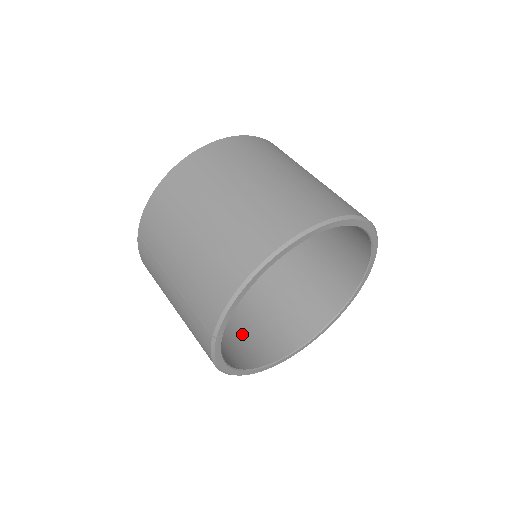
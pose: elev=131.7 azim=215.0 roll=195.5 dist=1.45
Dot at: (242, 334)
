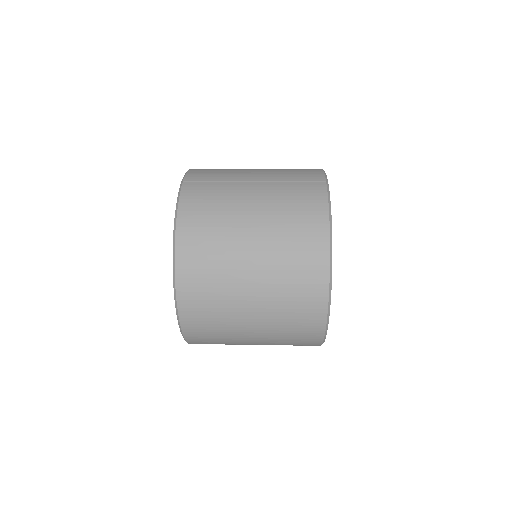
Dot at: occluded
